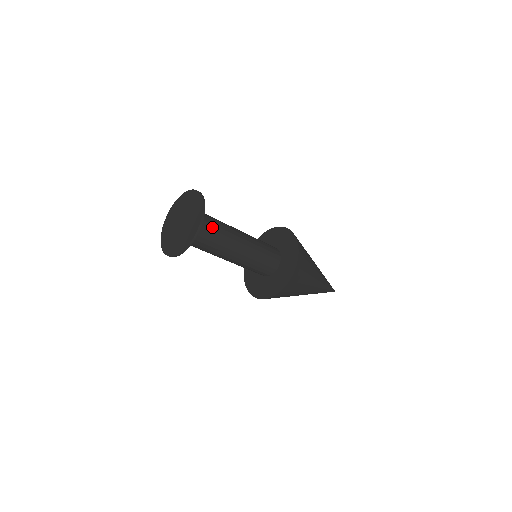
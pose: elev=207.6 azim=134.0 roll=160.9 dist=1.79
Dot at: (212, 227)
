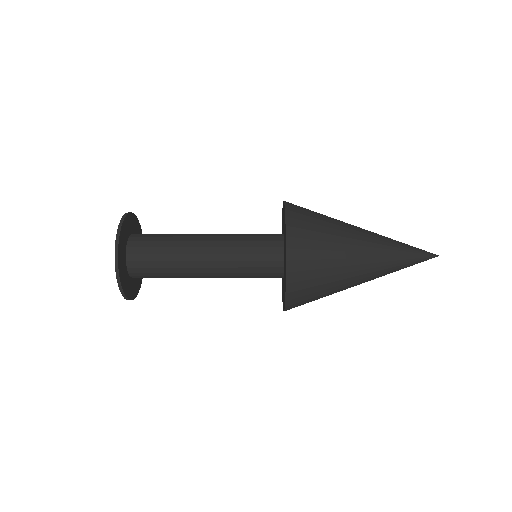
Dot at: (155, 250)
